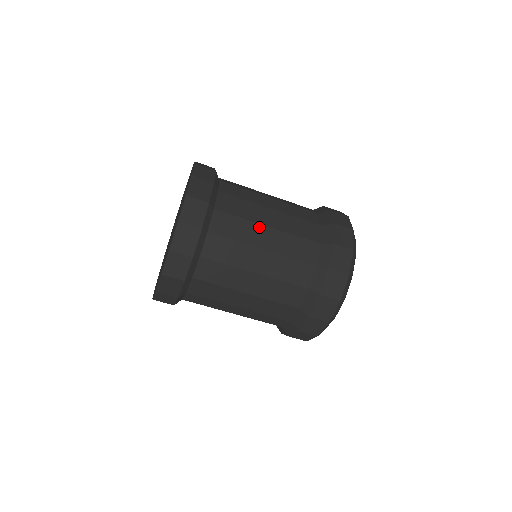
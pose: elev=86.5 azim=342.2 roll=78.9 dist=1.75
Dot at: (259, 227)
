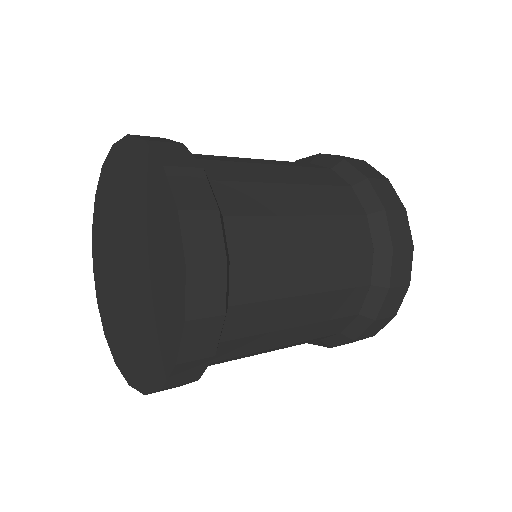
Dot at: (279, 187)
